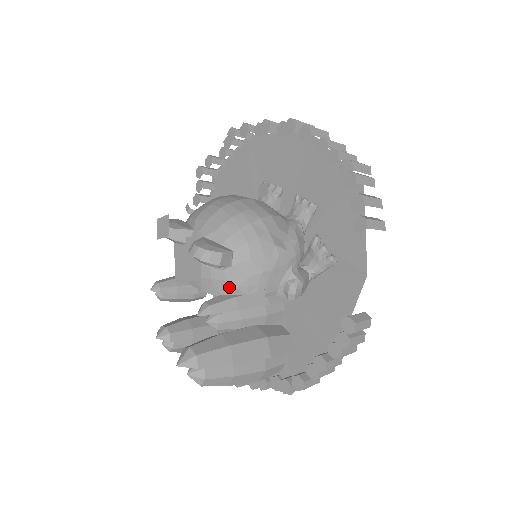
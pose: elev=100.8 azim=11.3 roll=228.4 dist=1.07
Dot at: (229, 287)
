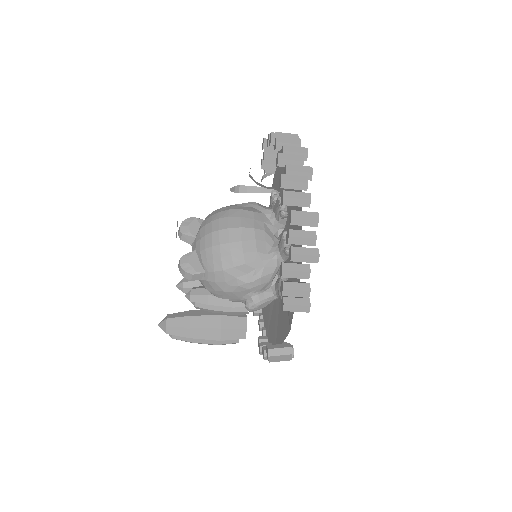
Dot at: (206, 288)
